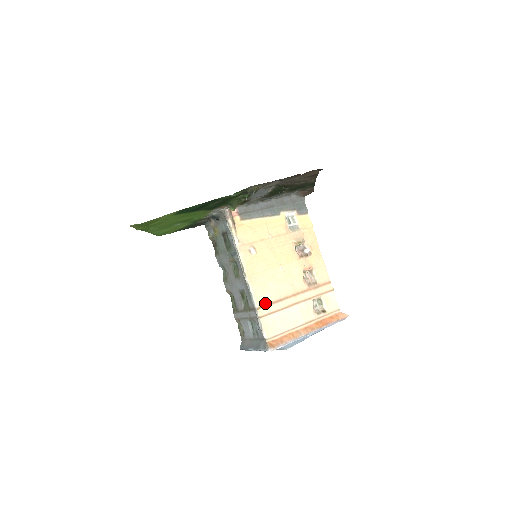
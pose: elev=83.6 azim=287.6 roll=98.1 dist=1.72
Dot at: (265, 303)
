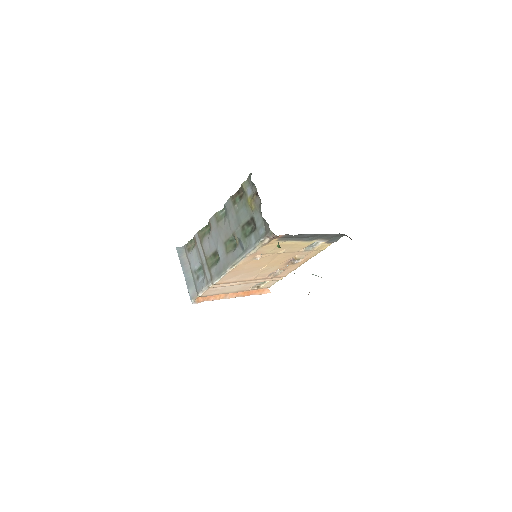
Dot at: (224, 282)
